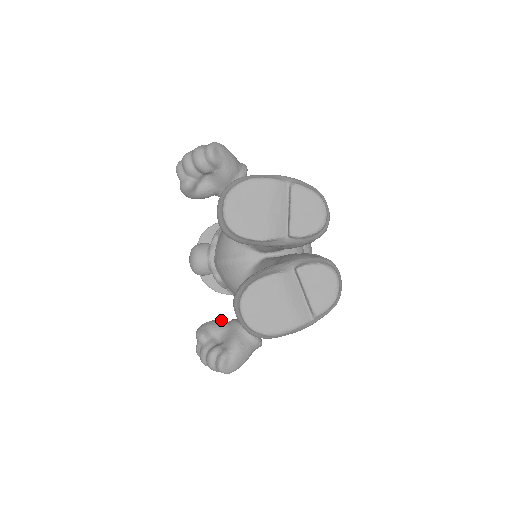
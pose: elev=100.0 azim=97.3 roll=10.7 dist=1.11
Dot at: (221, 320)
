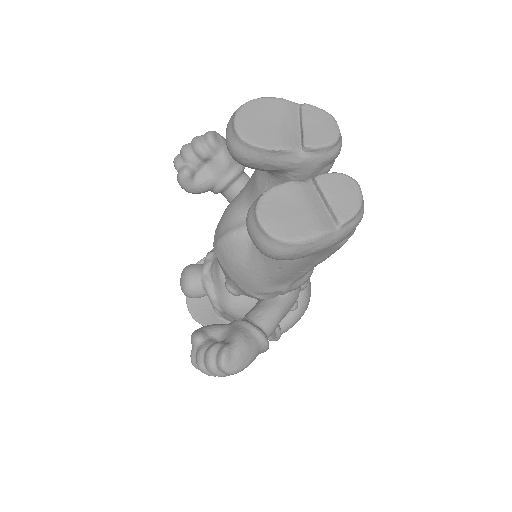
Dot at: (220, 324)
